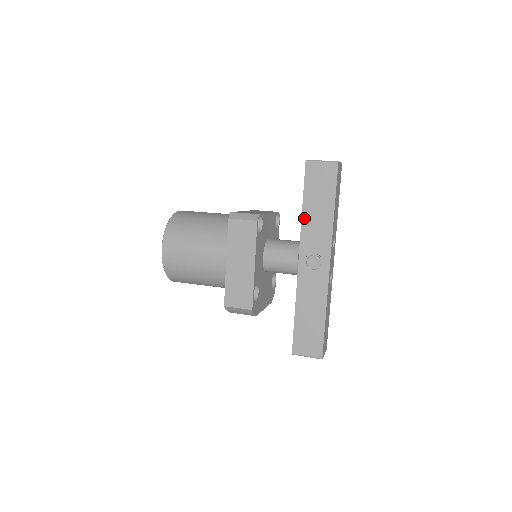
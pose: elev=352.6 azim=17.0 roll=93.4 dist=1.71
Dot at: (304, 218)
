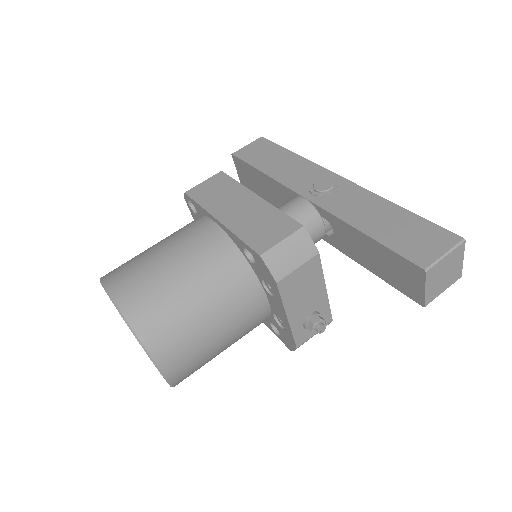
Dot at: (273, 175)
